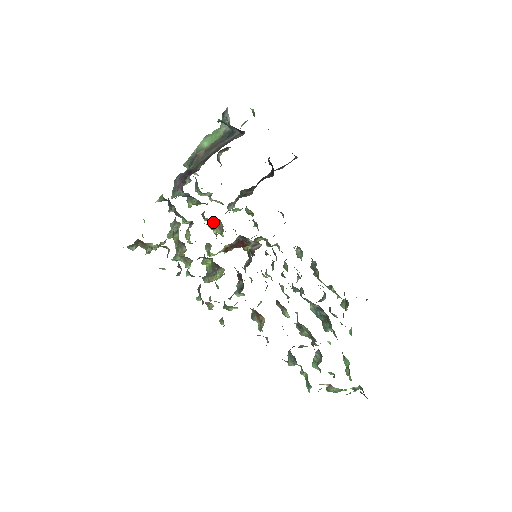
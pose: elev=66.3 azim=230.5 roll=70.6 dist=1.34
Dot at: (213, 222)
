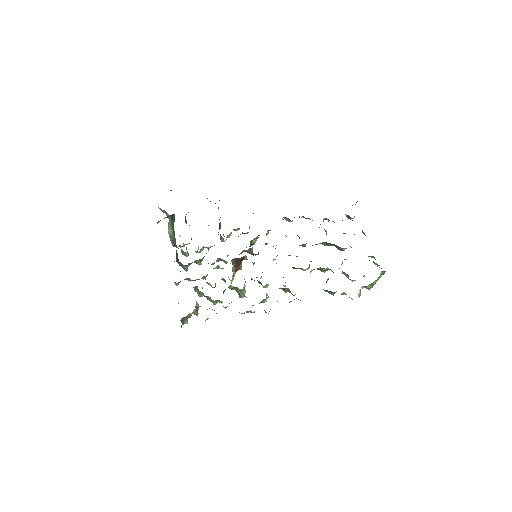
Dot at: occluded
